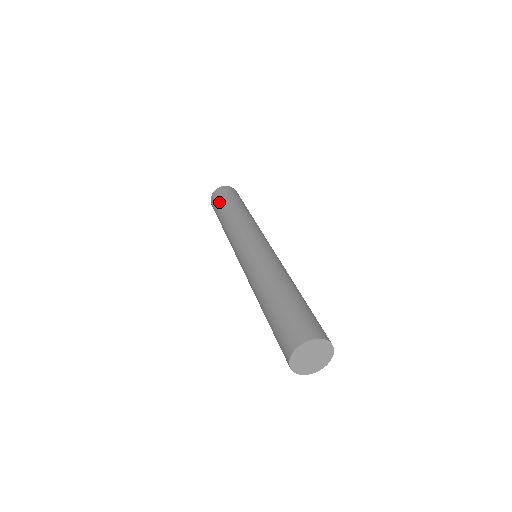
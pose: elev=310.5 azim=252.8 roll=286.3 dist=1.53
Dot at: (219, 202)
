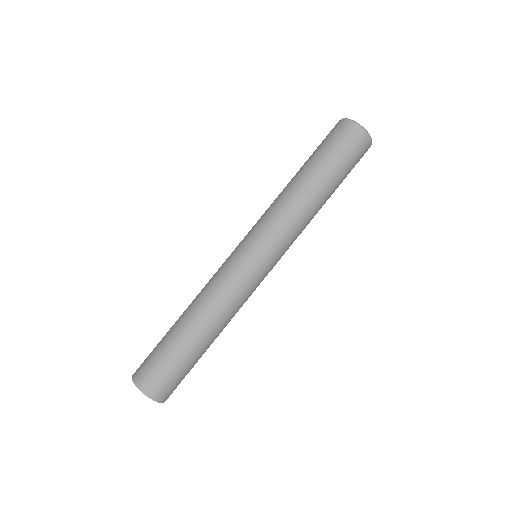
Dot at: (326, 148)
